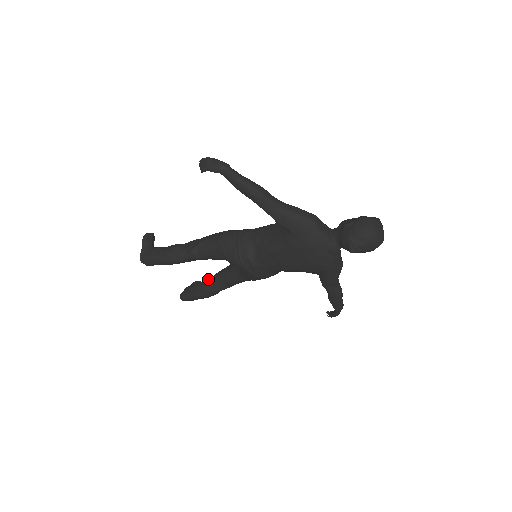
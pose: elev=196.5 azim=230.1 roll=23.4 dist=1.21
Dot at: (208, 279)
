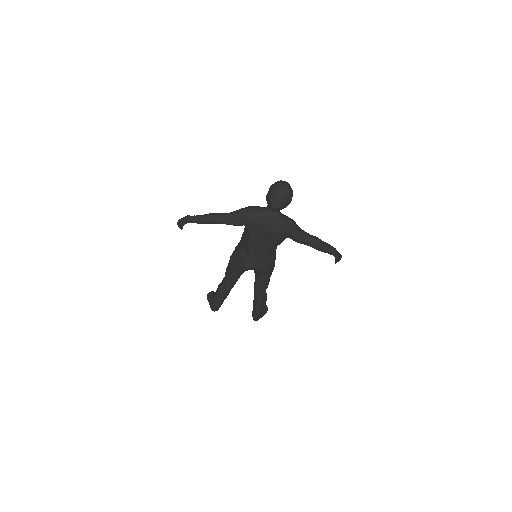
Dot at: occluded
